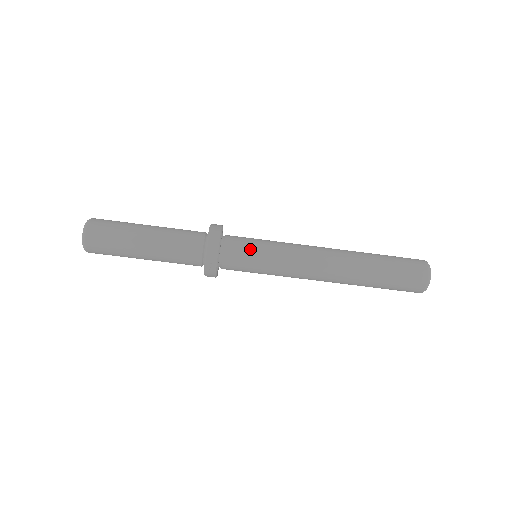
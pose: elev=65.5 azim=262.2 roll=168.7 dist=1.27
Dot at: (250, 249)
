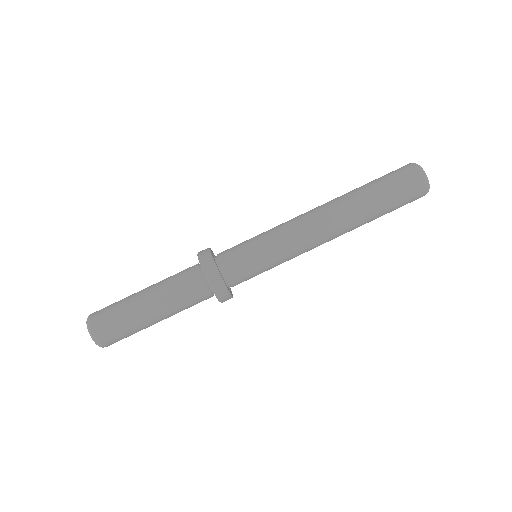
Dot at: (248, 257)
